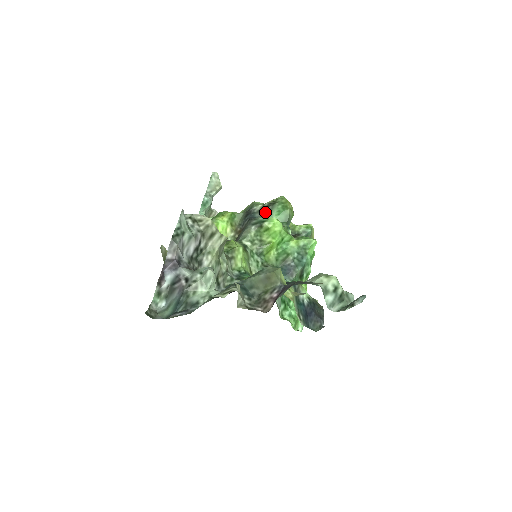
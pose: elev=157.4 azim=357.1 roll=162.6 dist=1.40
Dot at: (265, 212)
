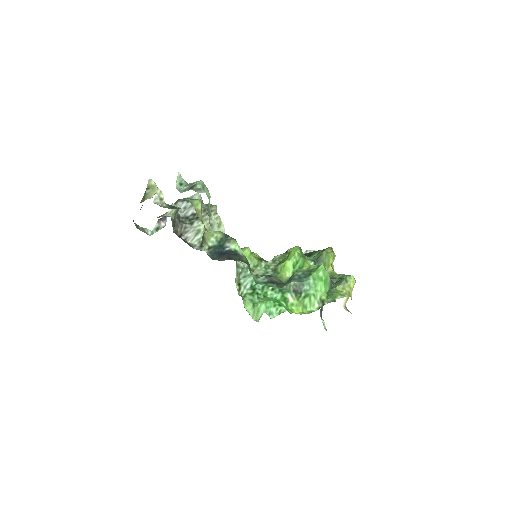
Dot at: (308, 255)
